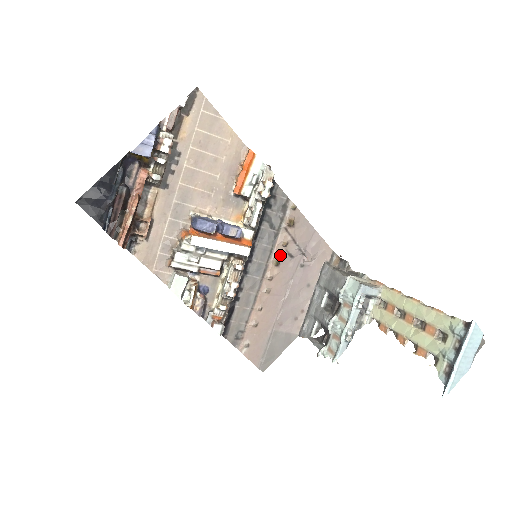
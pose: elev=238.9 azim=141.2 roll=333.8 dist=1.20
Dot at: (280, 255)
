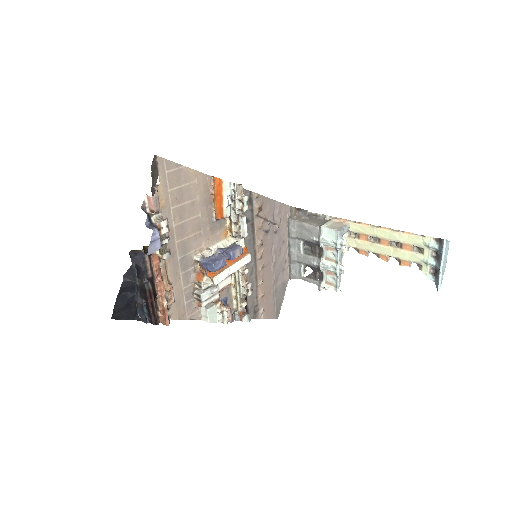
Dot at: (260, 237)
